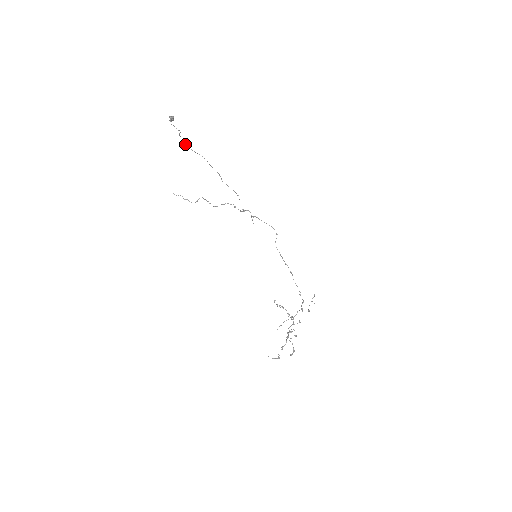
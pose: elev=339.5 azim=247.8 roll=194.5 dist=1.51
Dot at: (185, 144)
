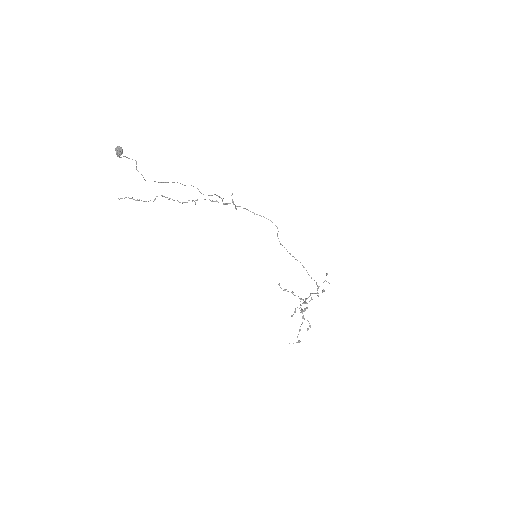
Dot at: occluded
